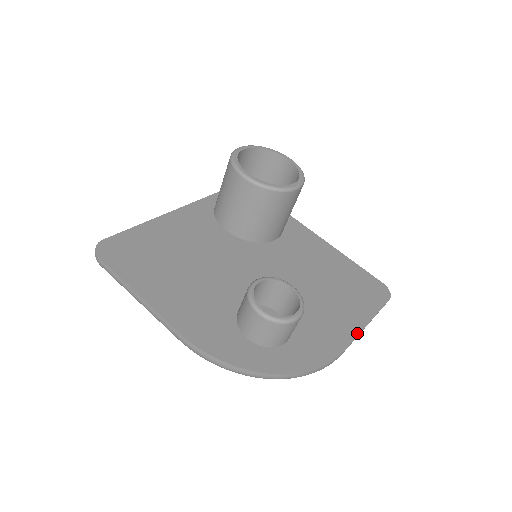
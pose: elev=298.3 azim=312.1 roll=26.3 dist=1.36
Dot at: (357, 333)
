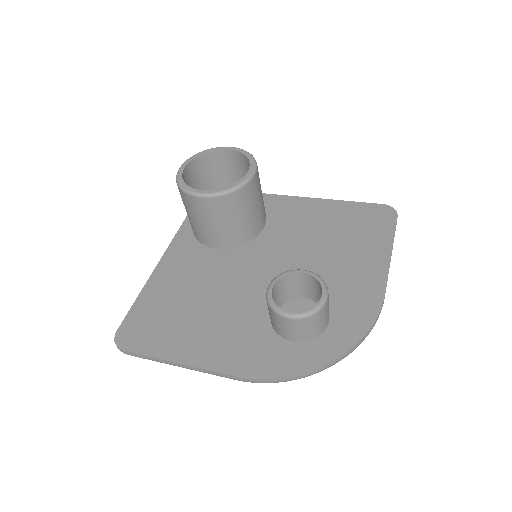
Dot at: (386, 270)
